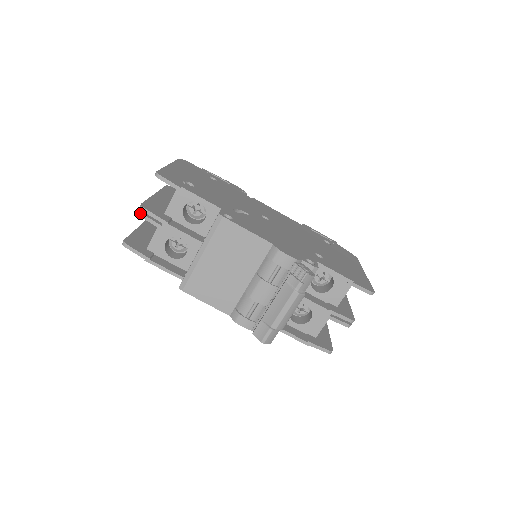
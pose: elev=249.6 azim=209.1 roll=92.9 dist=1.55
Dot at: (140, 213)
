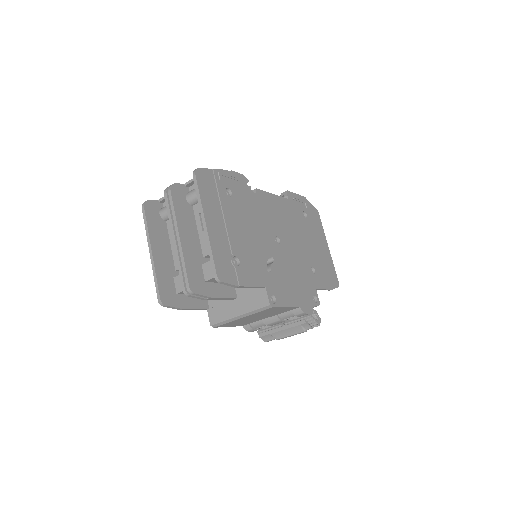
Dot at: (189, 295)
